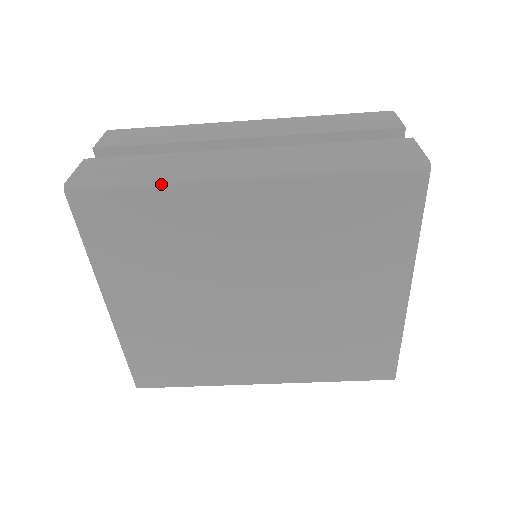
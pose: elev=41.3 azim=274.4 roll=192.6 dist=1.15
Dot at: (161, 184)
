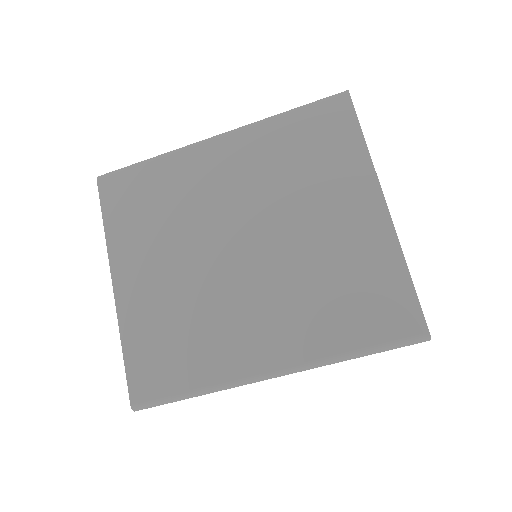
Dot at: (161, 156)
